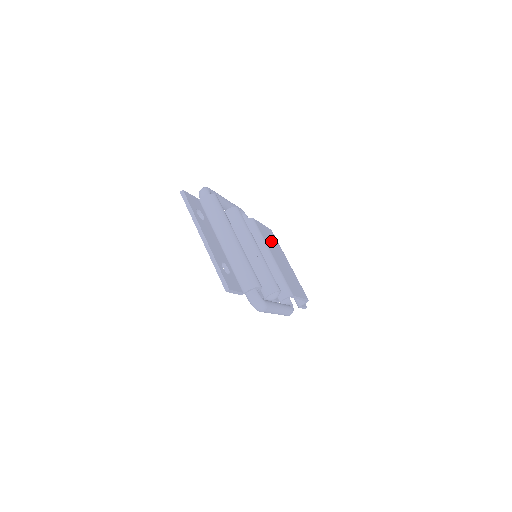
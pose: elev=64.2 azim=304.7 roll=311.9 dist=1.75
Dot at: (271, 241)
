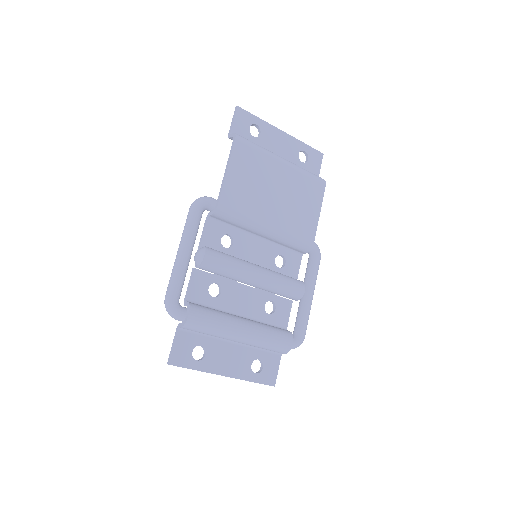
Dot at: (251, 185)
